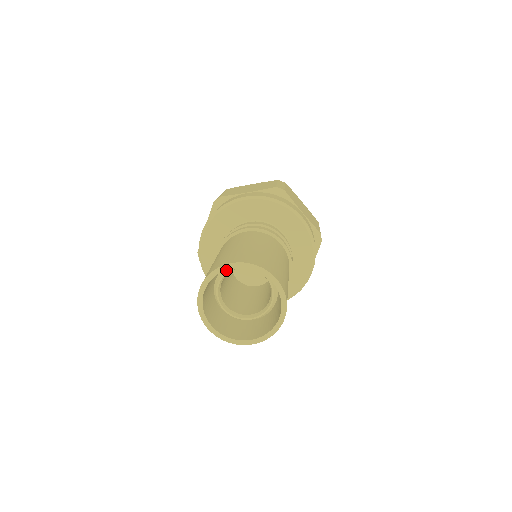
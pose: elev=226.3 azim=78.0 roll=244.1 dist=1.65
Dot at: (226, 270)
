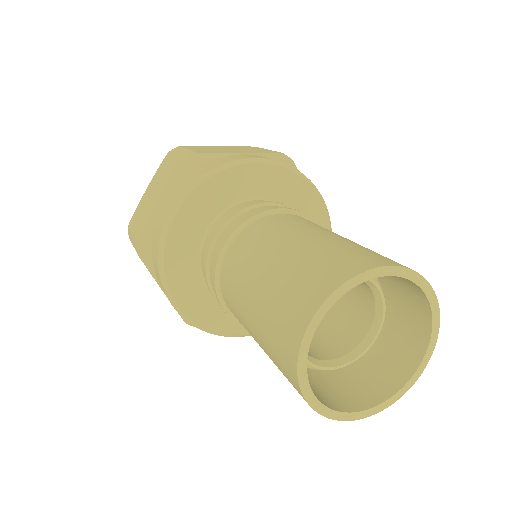
Dot at: occluded
